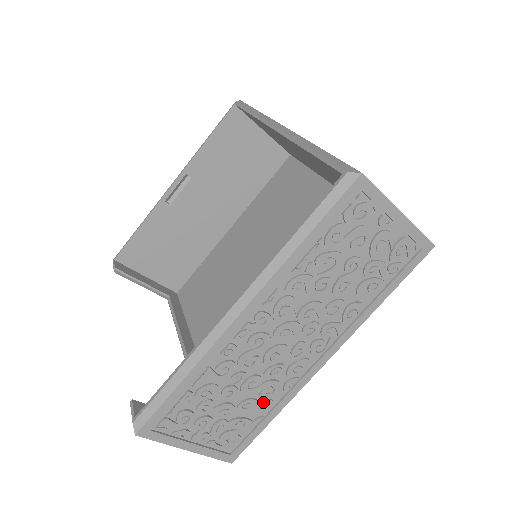
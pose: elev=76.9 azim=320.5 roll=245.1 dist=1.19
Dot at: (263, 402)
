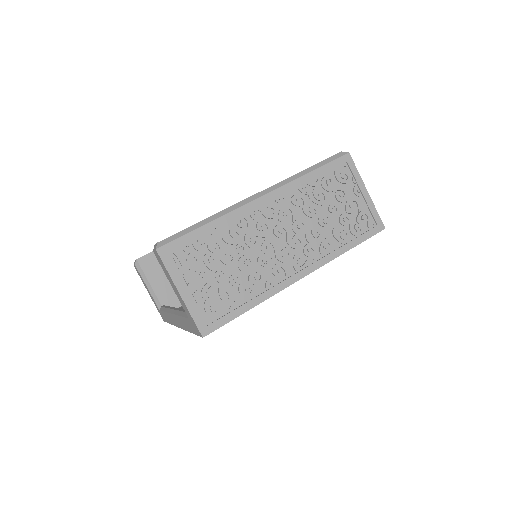
Dot at: (249, 285)
